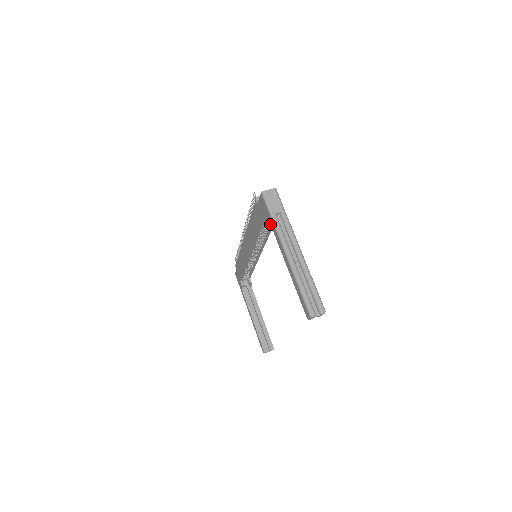
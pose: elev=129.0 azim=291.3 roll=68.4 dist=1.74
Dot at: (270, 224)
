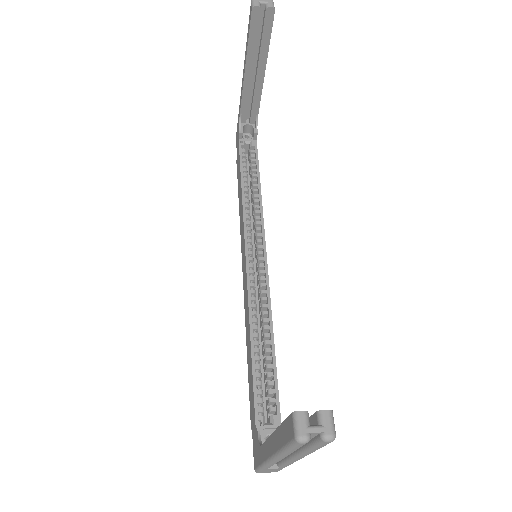
Dot at: (239, 119)
